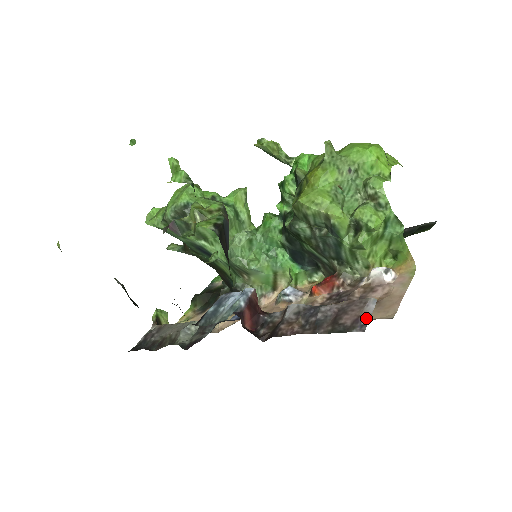
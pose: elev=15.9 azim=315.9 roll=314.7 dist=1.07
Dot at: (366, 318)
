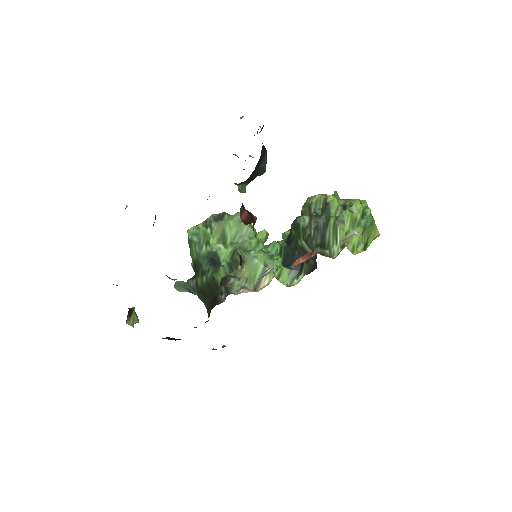
Dot at: occluded
